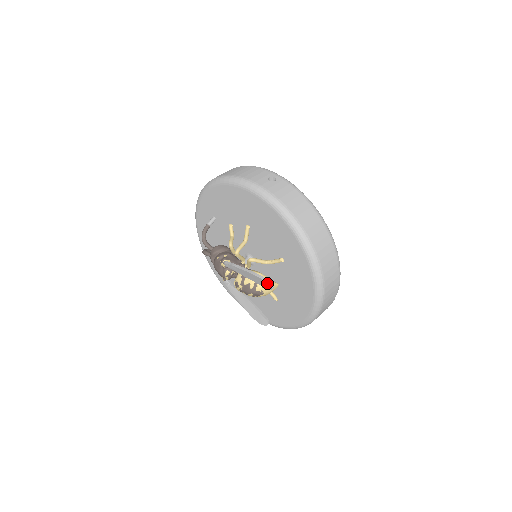
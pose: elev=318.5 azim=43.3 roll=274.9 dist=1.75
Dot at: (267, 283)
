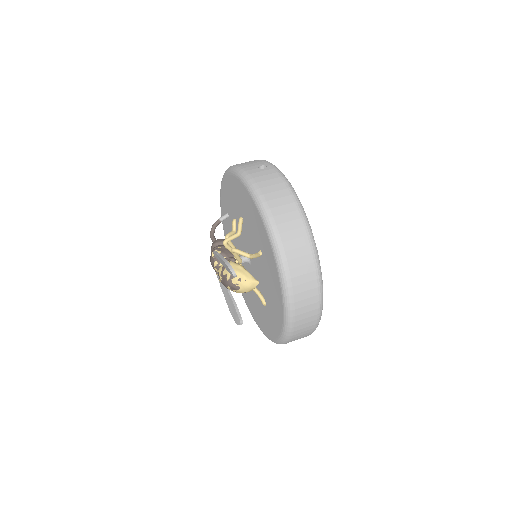
Dot at: (229, 269)
